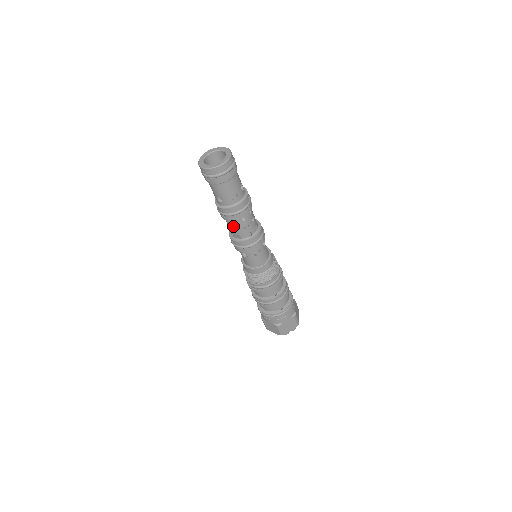
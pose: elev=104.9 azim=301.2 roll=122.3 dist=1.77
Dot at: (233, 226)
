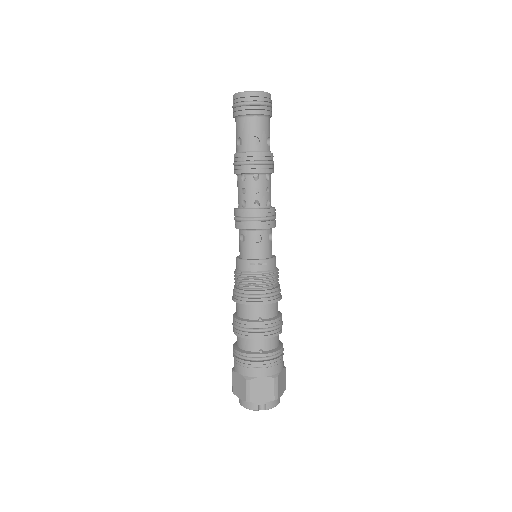
Dot at: (242, 185)
